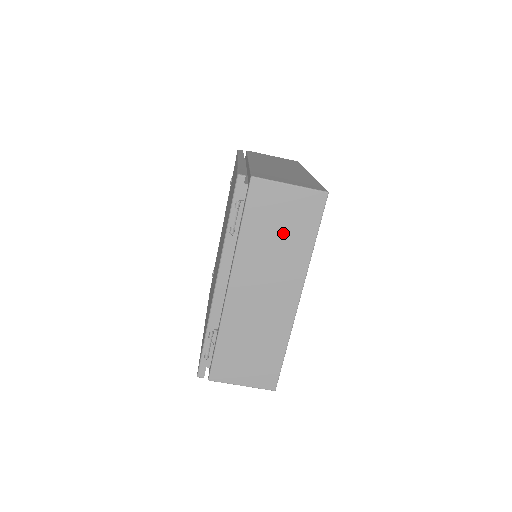
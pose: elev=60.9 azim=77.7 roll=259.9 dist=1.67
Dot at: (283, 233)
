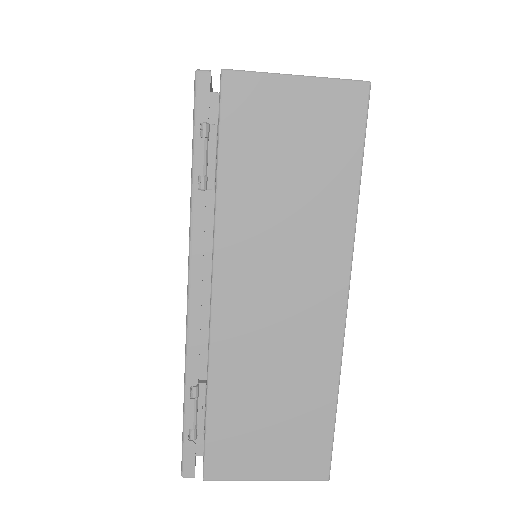
Dot at: (298, 173)
